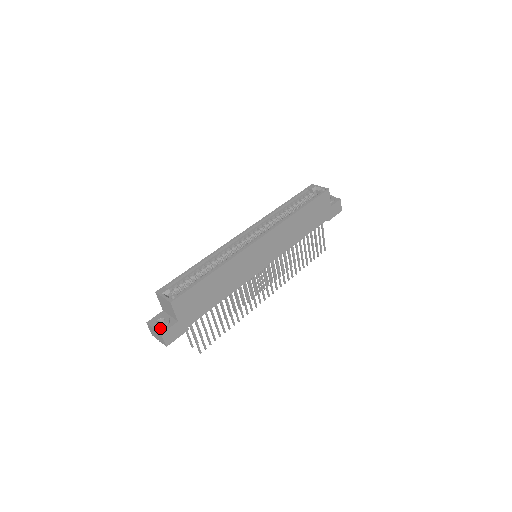
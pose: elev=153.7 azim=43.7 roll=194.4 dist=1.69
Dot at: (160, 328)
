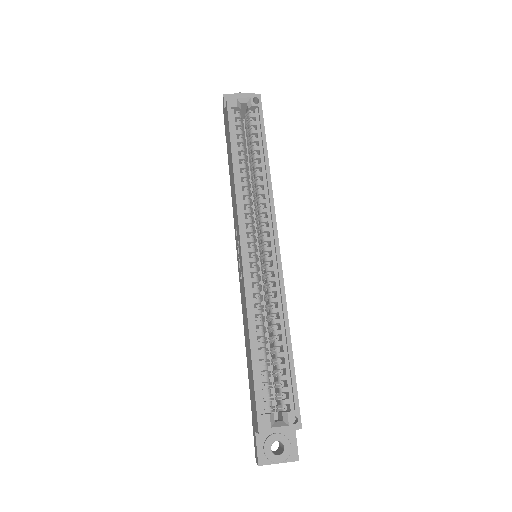
Dot at: (289, 456)
